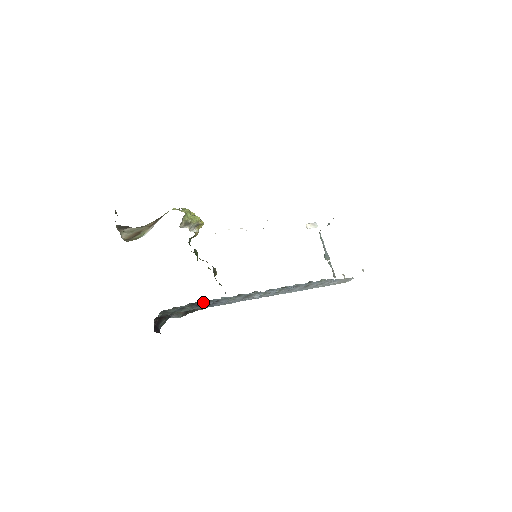
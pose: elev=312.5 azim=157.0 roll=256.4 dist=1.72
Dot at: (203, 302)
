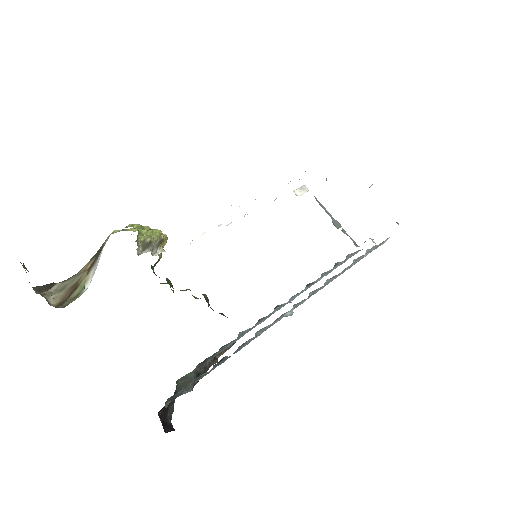
Dot at: (216, 352)
